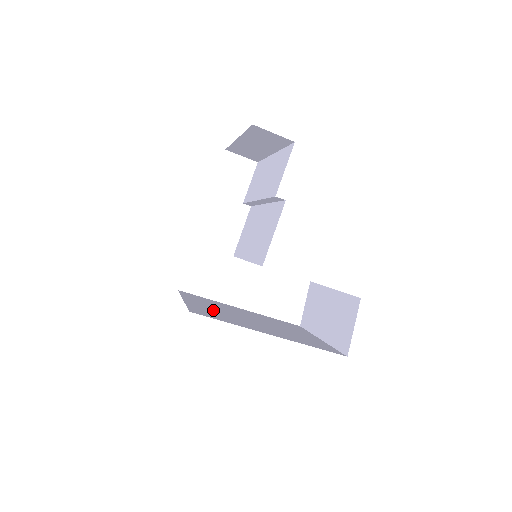
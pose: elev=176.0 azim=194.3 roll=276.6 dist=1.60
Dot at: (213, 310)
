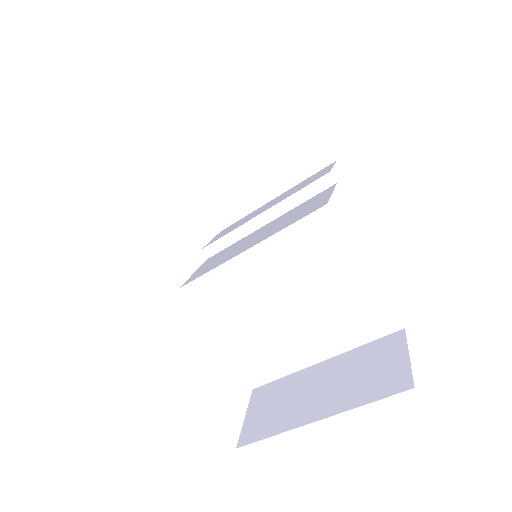
Dot at: occluded
